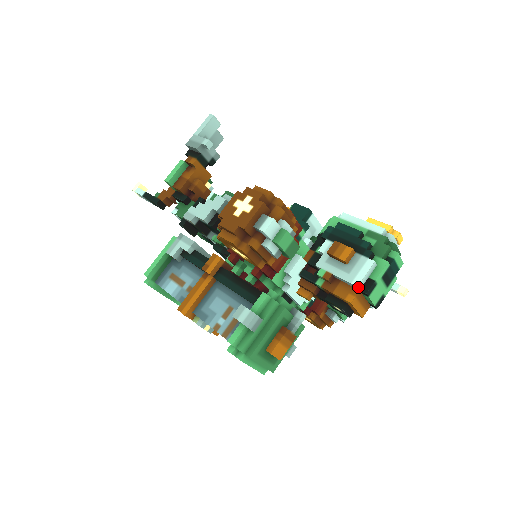
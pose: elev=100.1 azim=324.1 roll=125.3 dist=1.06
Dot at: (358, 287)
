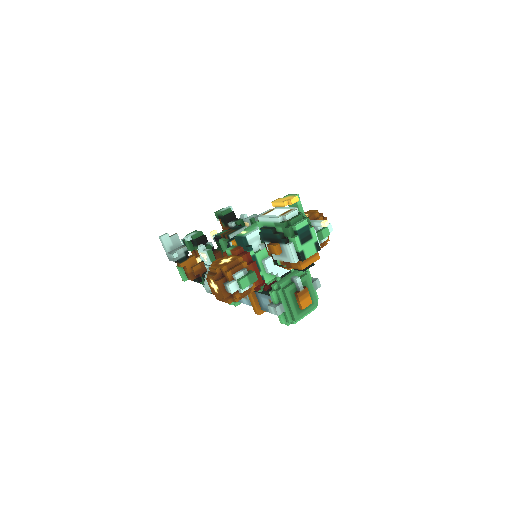
Dot at: (296, 262)
